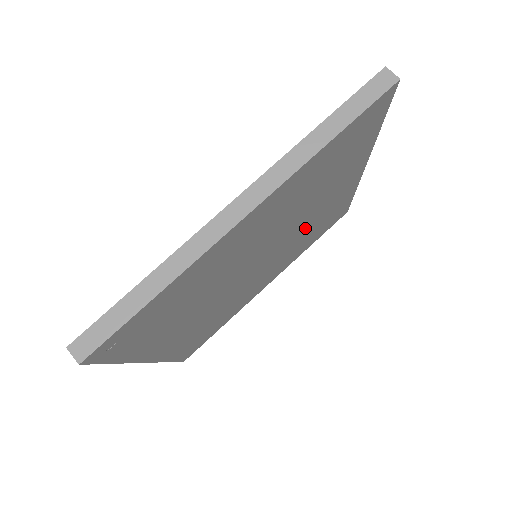
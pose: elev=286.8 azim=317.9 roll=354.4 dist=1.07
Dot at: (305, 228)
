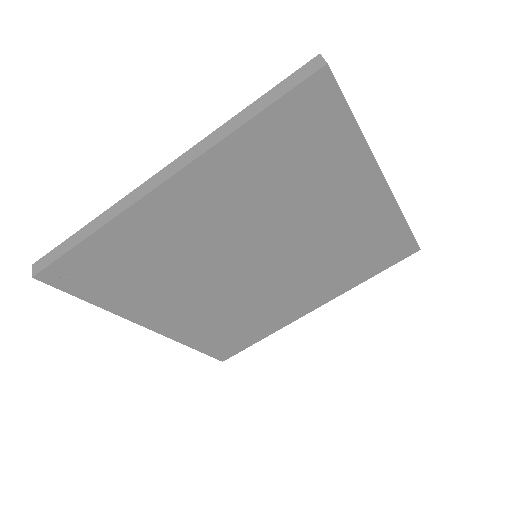
Dot at: (322, 242)
